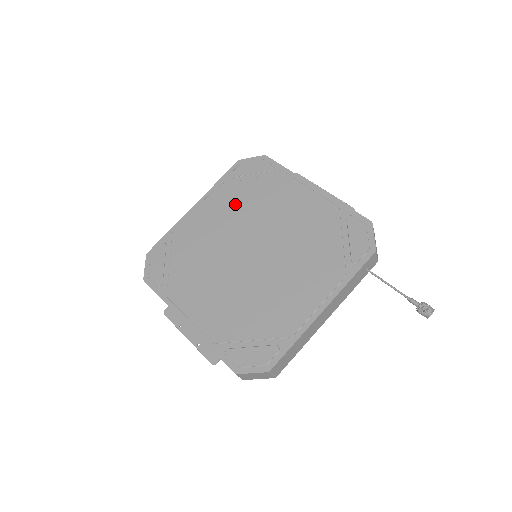
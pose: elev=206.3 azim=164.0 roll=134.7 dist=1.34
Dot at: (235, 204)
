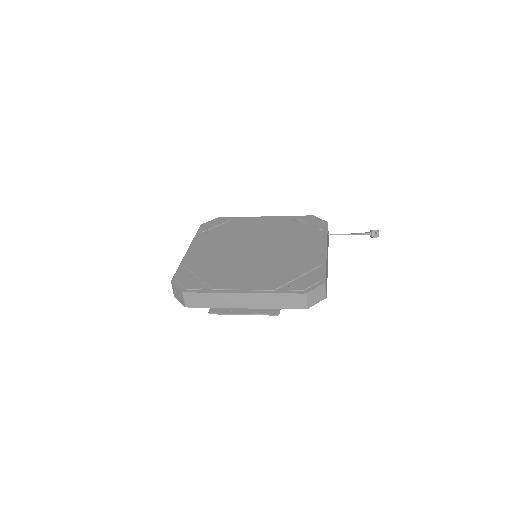
Dot at: (220, 238)
